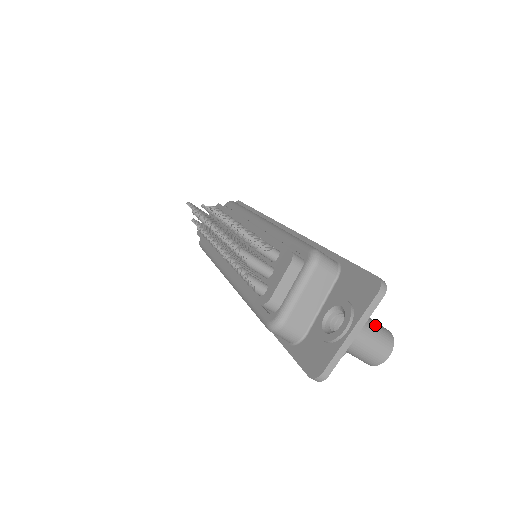
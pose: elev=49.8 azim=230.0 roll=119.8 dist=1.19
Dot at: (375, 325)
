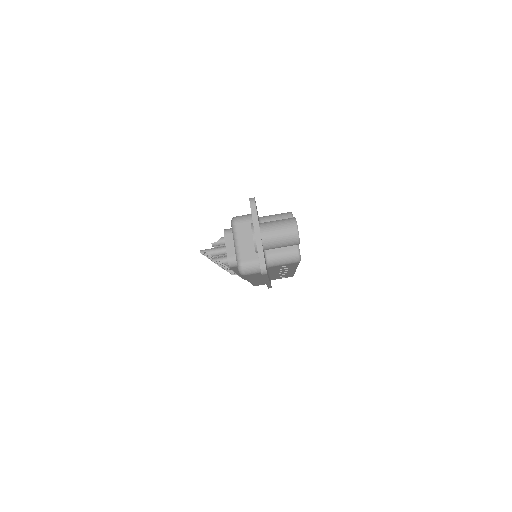
Dot at: (276, 221)
